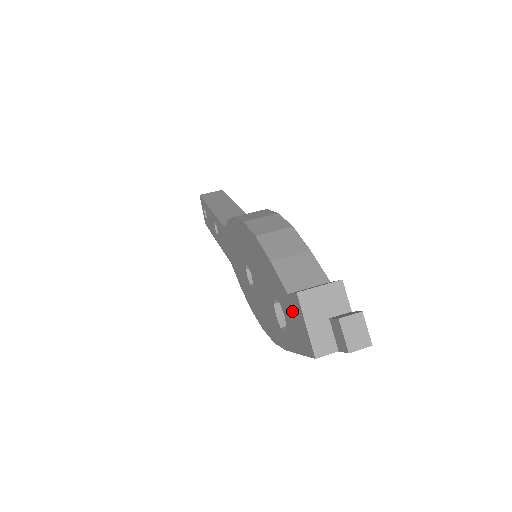
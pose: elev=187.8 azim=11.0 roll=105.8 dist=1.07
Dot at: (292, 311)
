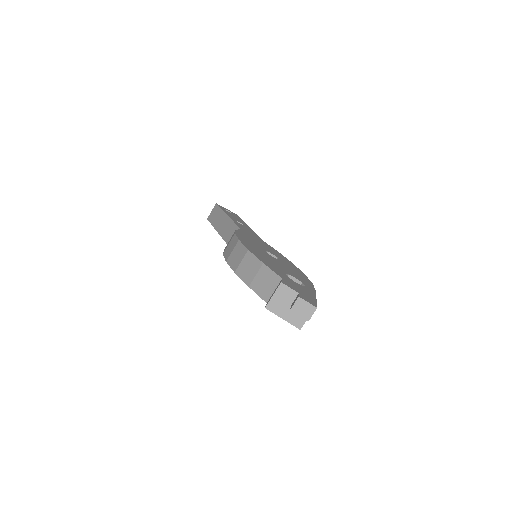
Dot at: occluded
